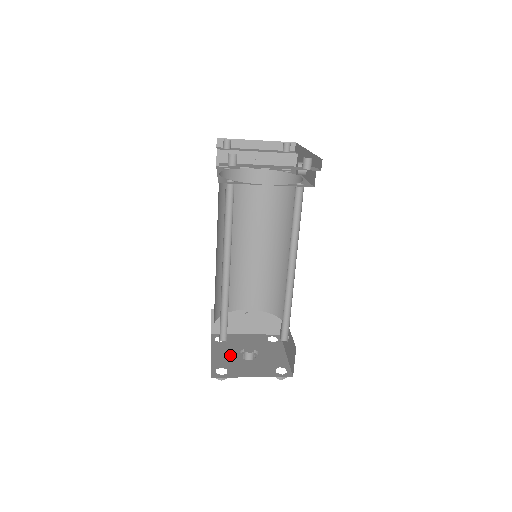
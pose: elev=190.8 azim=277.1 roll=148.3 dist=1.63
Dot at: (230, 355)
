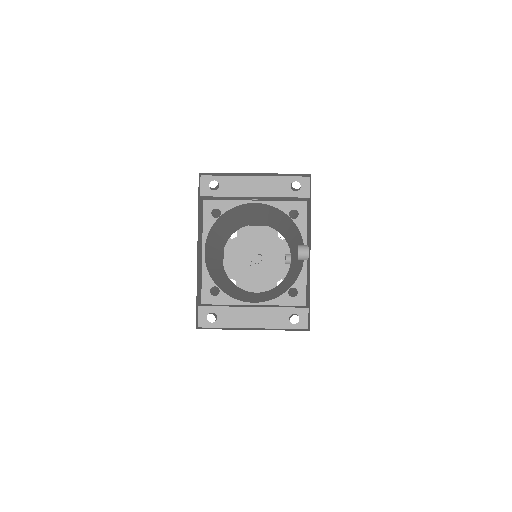
Dot at: (240, 261)
